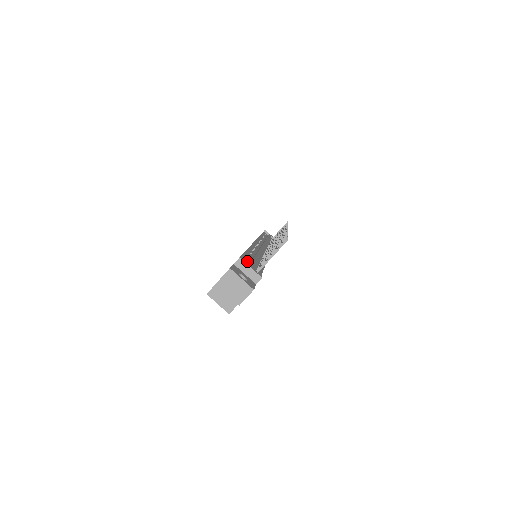
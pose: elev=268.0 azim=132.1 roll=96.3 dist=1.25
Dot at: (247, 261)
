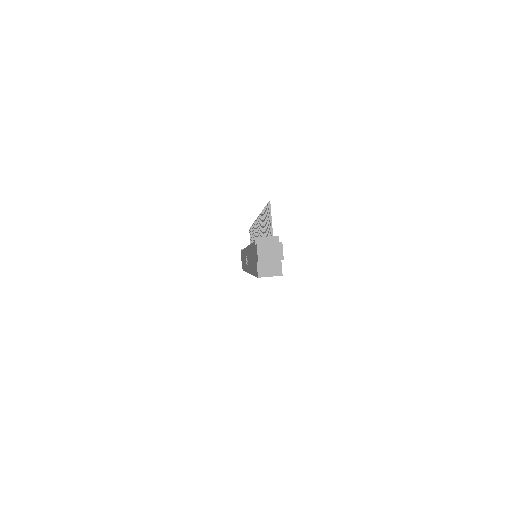
Dot at: occluded
